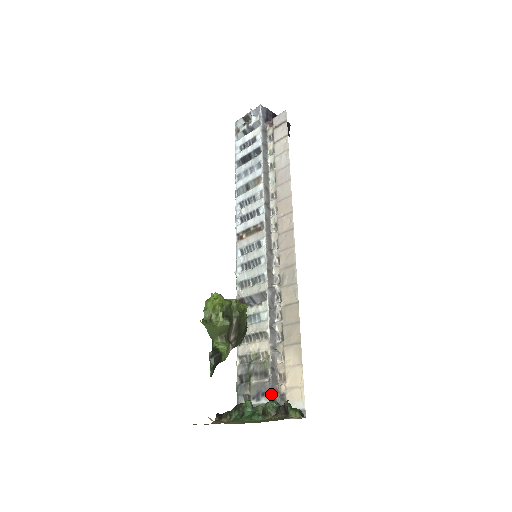
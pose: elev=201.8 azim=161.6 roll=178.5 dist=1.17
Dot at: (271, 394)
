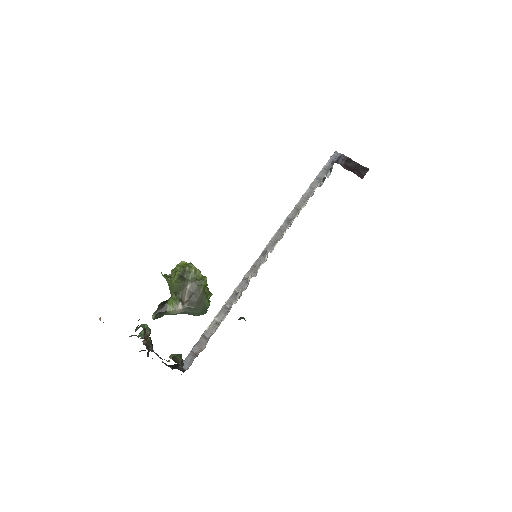
Dot at: (189, 354)
